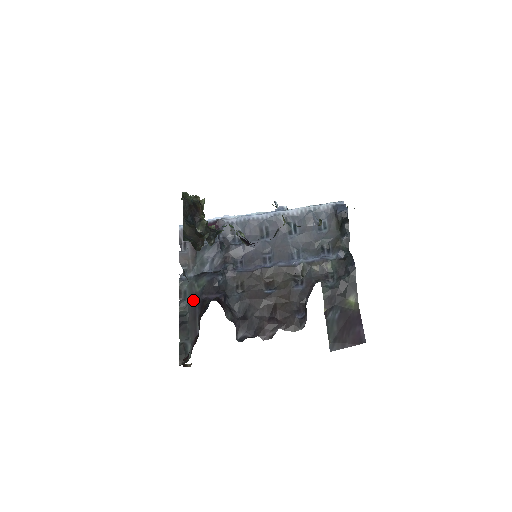
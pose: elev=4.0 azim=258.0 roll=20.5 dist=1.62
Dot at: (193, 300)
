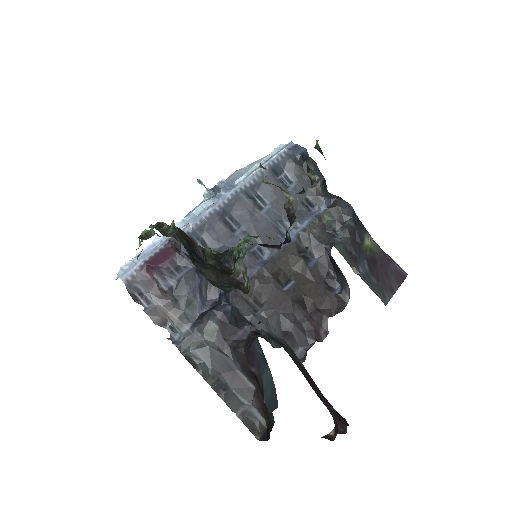
Dot at: (215, 356)
